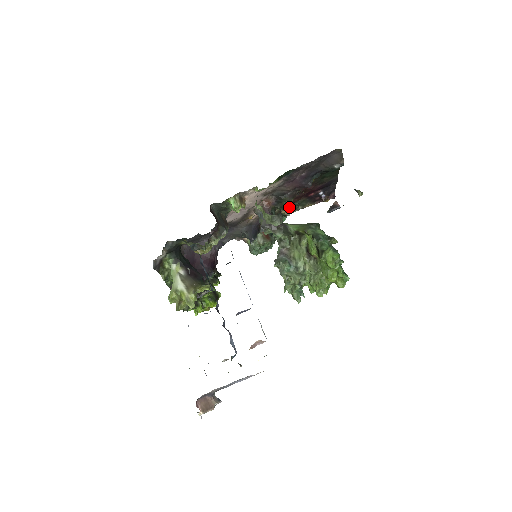
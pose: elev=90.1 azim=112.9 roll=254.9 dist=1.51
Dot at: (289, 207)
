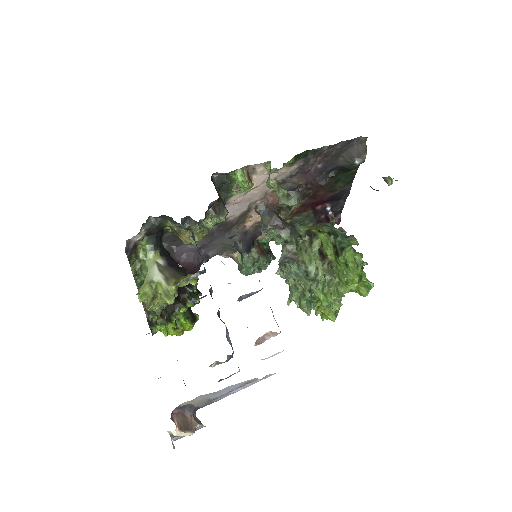
Dot at: (291, 221)
